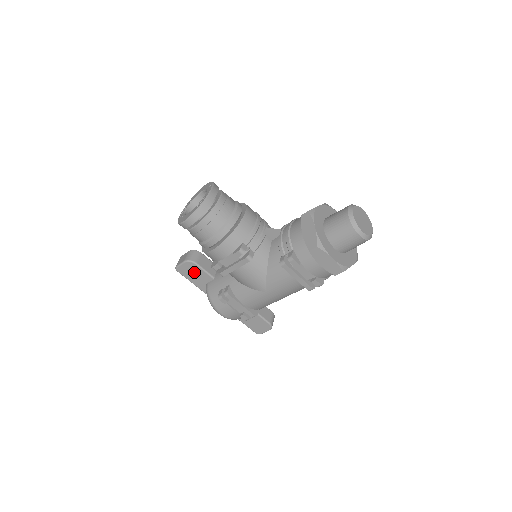
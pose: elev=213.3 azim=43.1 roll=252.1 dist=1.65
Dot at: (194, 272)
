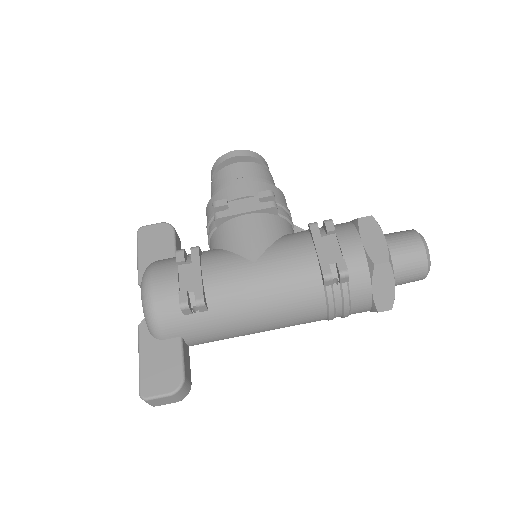
Dot at: (159, 240)
